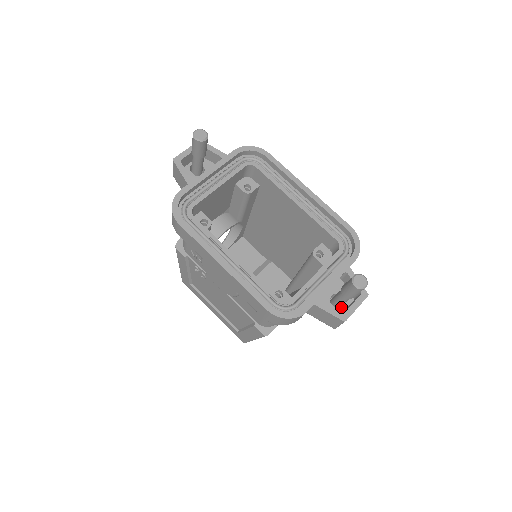
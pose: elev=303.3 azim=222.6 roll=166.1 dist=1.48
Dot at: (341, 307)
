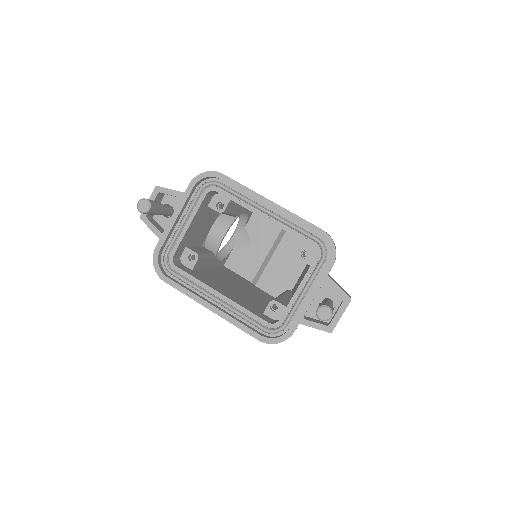
Dot at: (334, 305)
